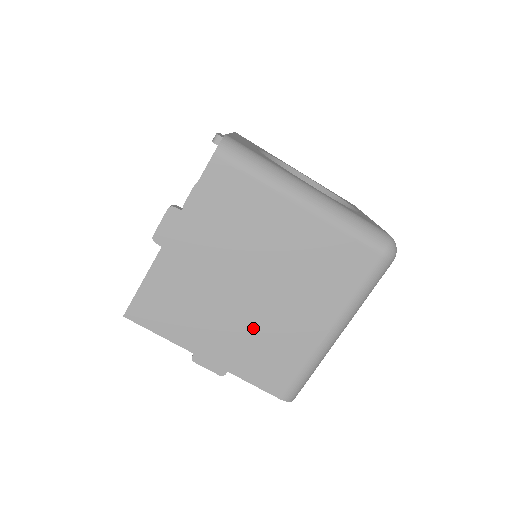
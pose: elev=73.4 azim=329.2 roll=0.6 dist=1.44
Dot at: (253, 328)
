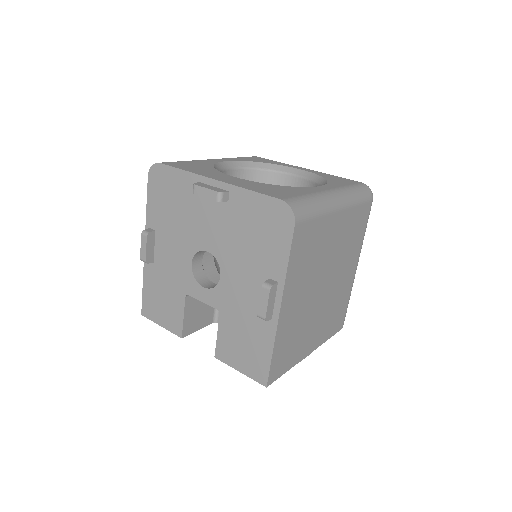
Dot at: (327, 308)
